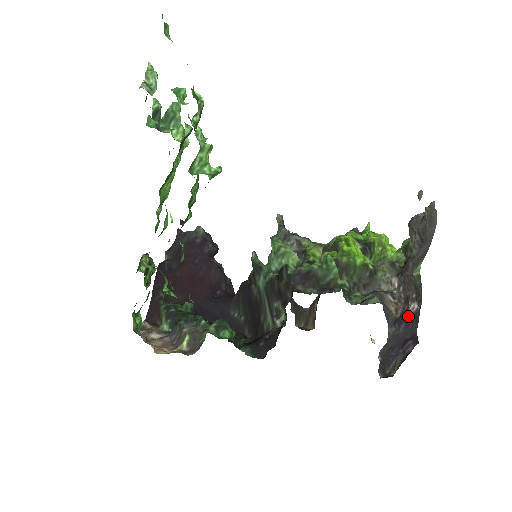
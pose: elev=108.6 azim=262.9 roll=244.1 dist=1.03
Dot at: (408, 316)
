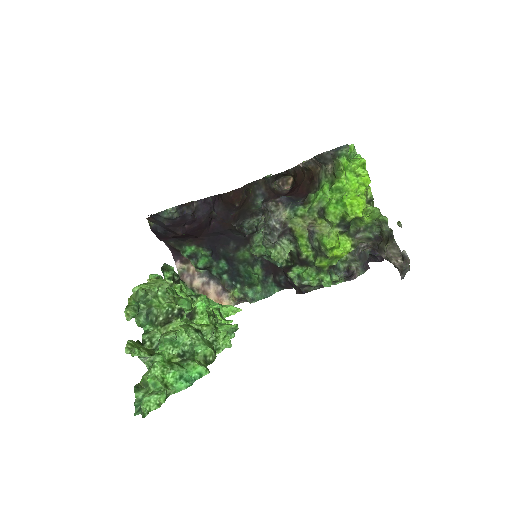
Dot at: (379, 255)
